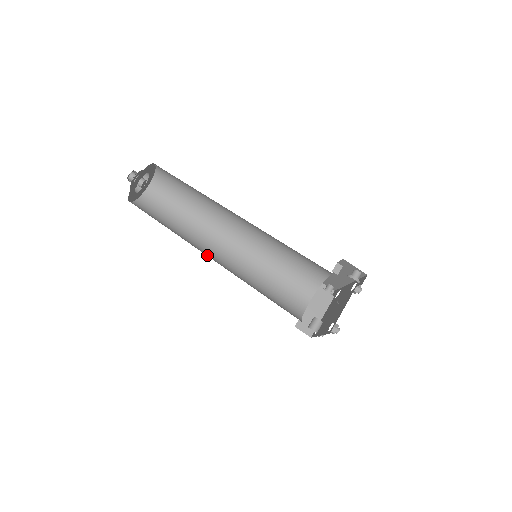
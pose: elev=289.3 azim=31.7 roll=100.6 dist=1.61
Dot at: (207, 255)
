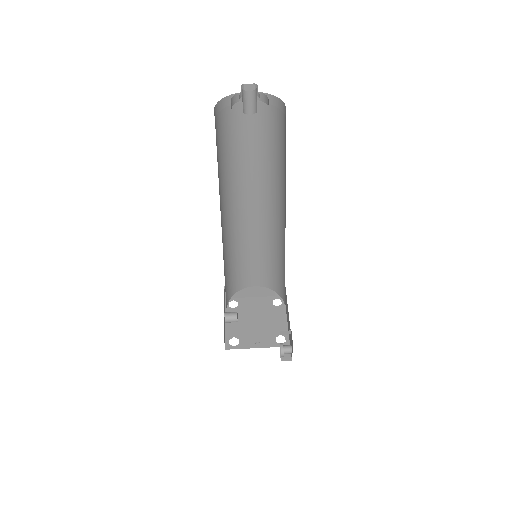
Dot at: (224, 212)
